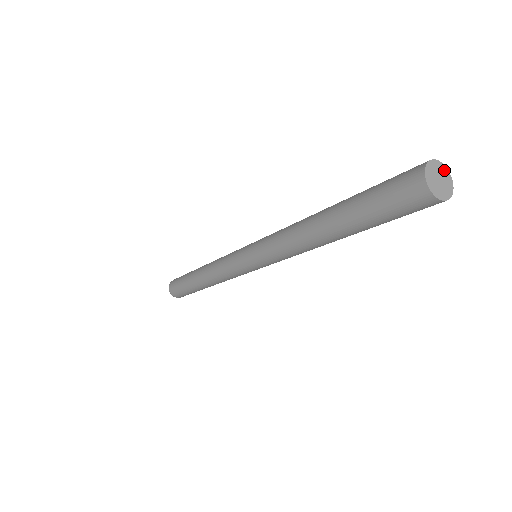
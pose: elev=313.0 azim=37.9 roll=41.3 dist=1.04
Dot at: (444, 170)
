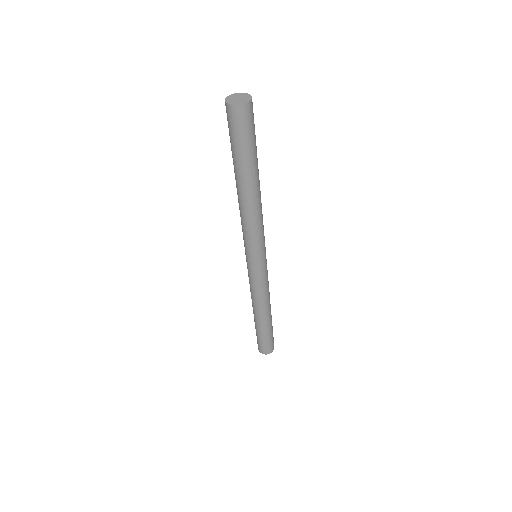
Dot at: (249, 97)
